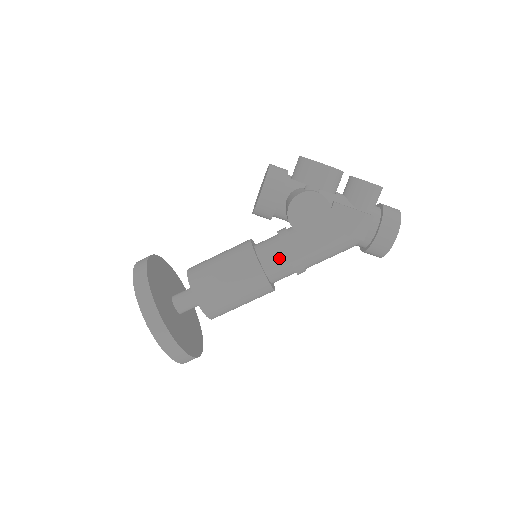
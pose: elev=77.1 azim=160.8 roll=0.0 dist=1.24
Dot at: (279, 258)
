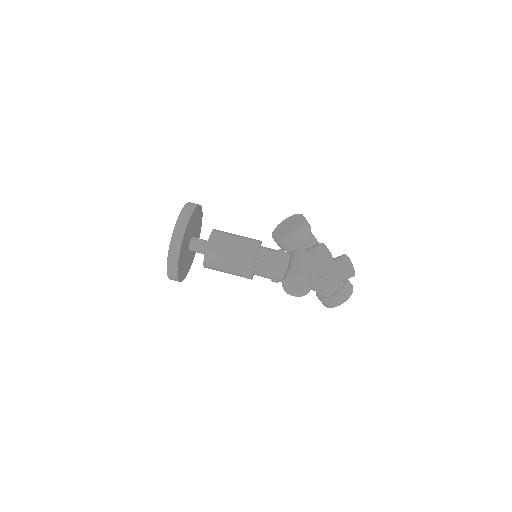
Dot at: (267, 270)
